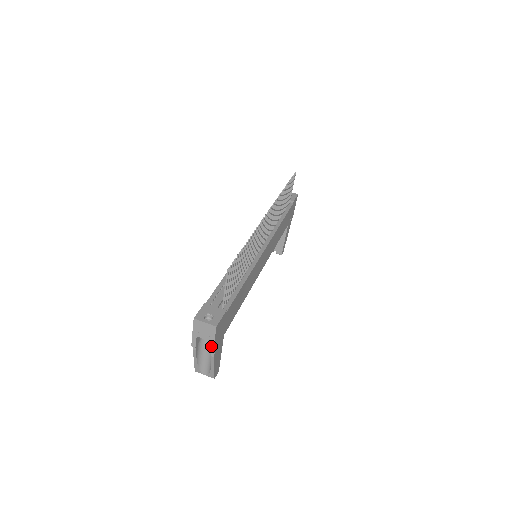
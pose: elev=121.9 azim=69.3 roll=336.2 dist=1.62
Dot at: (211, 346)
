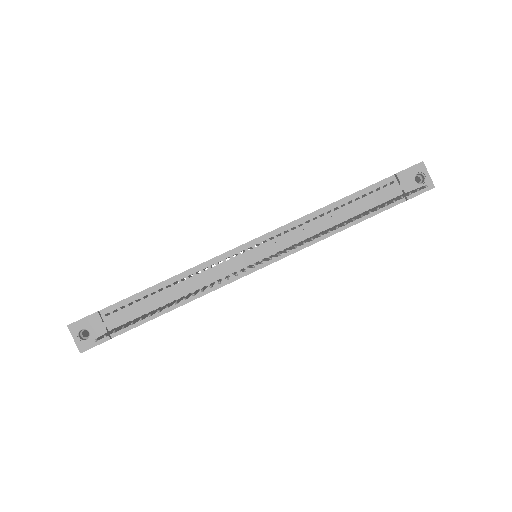
Dot at: occluded
